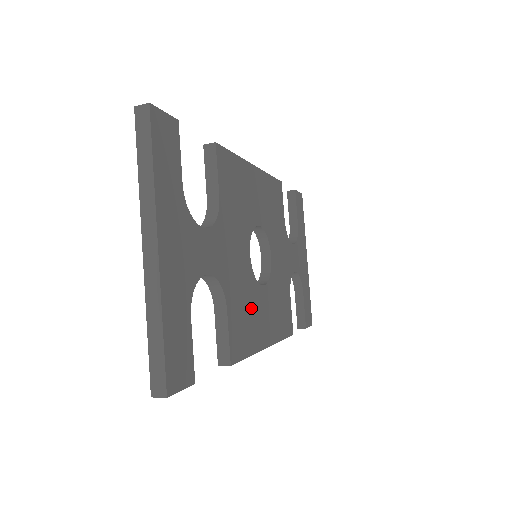
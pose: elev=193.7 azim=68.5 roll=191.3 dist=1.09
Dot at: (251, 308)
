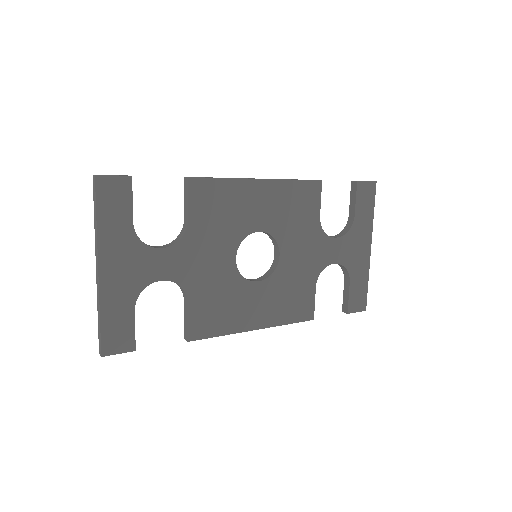
Dot at: (230, 300)
